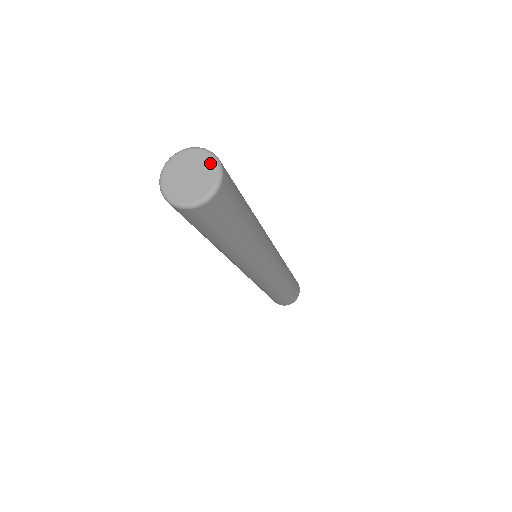
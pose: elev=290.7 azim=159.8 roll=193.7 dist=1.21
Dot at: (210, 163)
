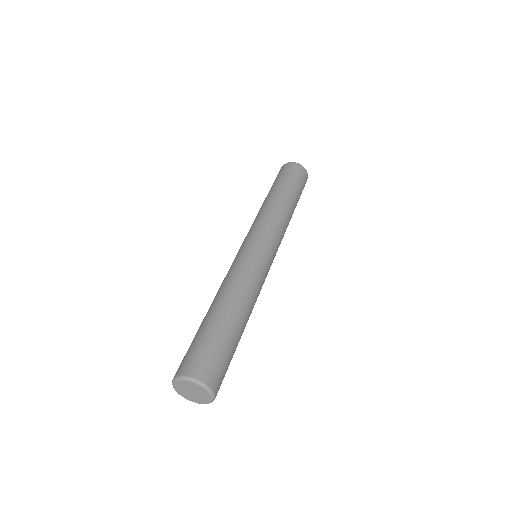
Dot at: (206, 394)
